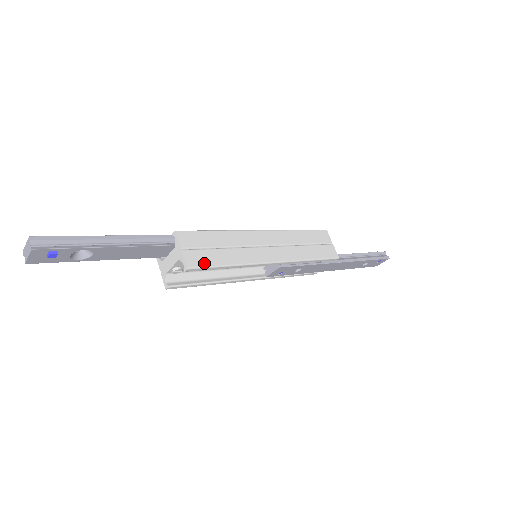
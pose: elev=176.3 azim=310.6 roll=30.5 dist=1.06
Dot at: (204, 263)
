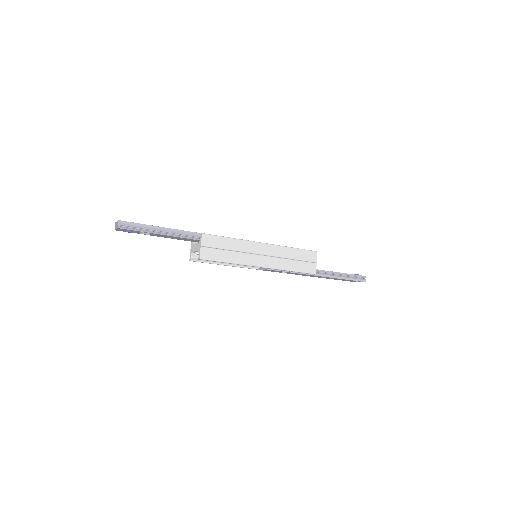
Dot at: (212, 258)
